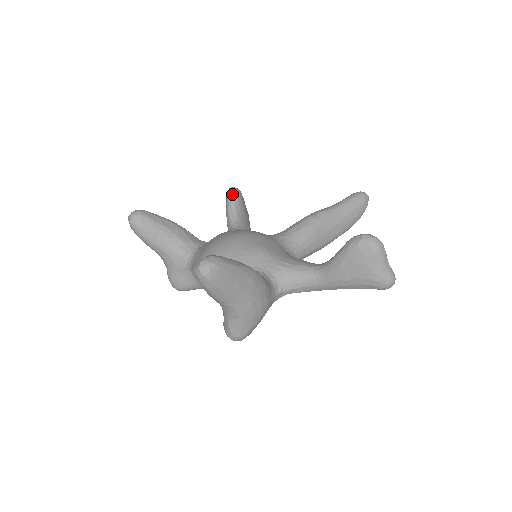
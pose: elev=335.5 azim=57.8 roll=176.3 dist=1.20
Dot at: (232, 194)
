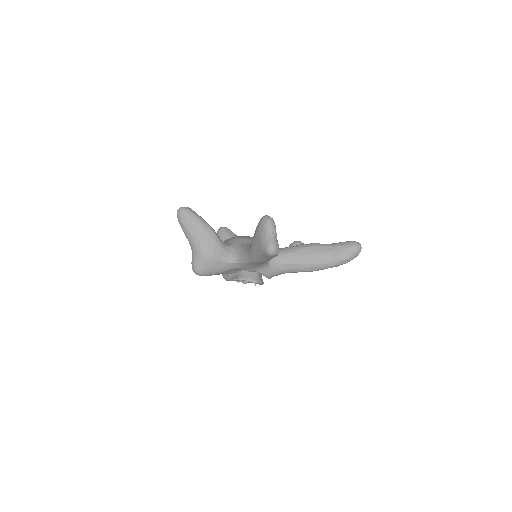
Dot at: (293, 242)
